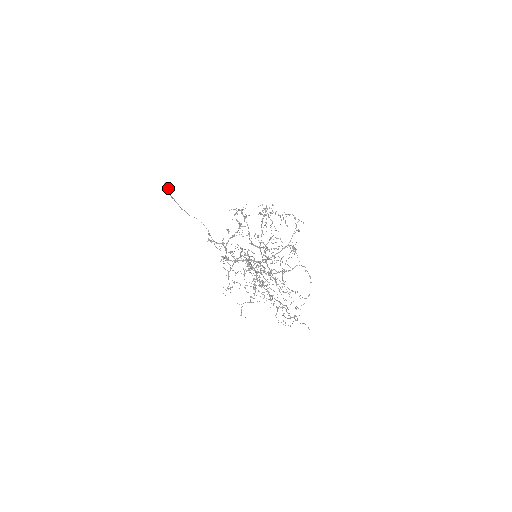
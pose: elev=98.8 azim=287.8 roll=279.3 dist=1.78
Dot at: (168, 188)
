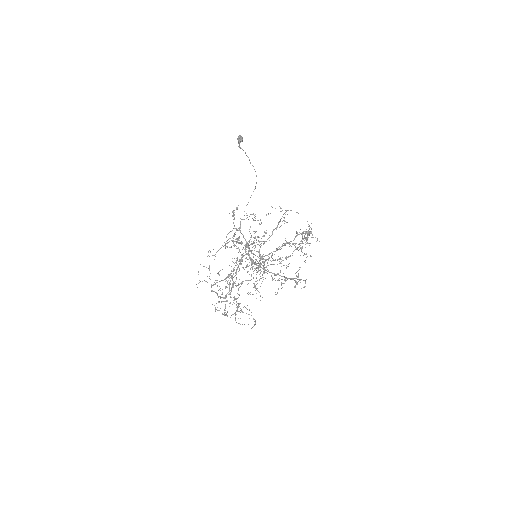
Dot at: (239, 143)
